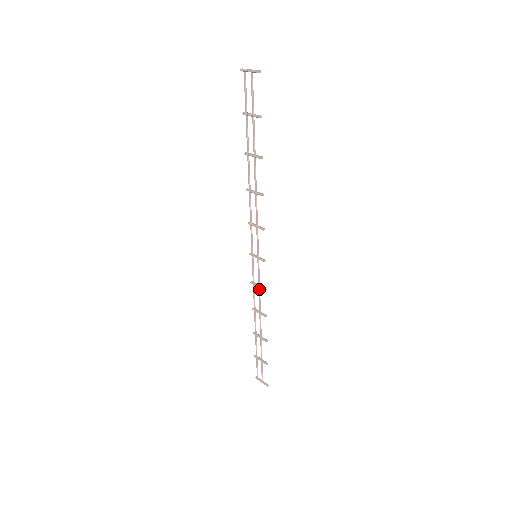
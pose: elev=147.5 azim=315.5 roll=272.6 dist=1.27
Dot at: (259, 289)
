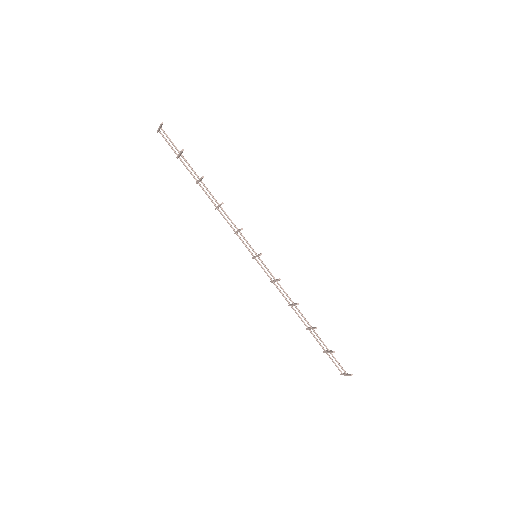
Dot at: (277, 283)
